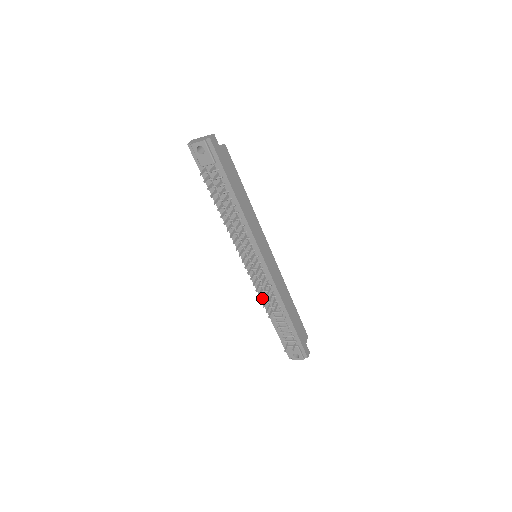
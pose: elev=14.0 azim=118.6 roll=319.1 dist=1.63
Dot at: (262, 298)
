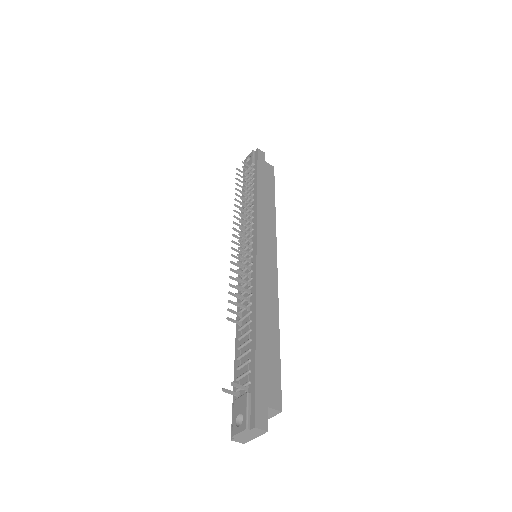
Dot at: (234, 294)
